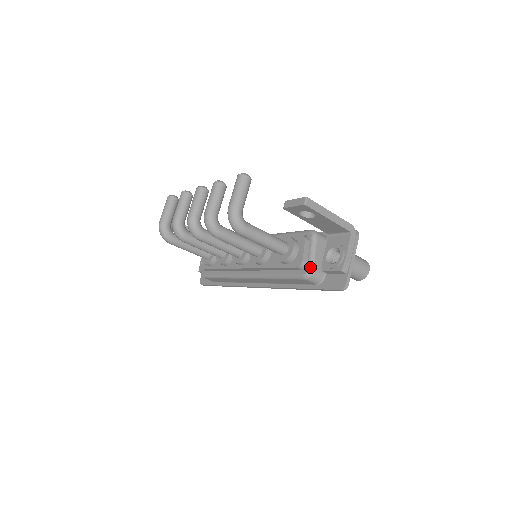
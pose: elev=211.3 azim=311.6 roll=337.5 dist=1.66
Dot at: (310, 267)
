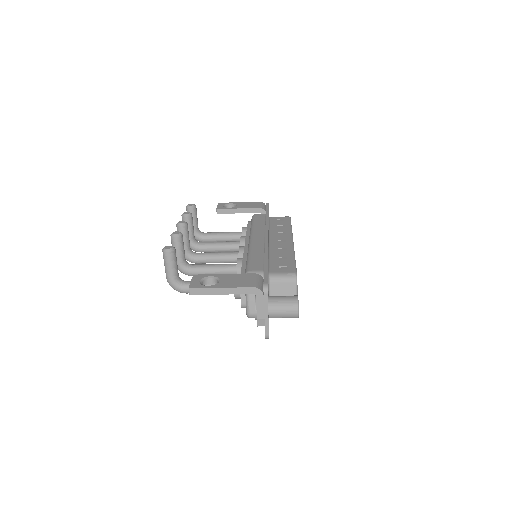
Dot at: (246, 311)
